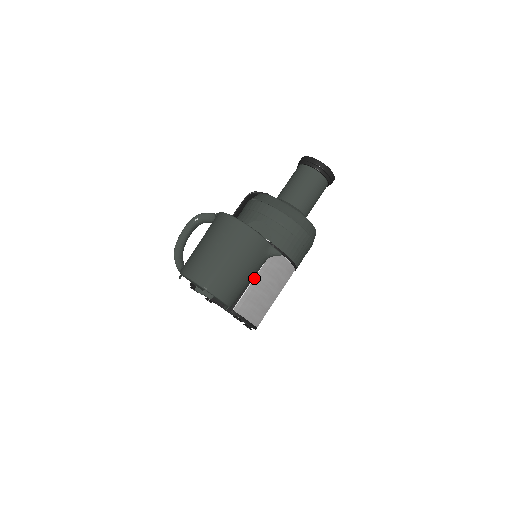
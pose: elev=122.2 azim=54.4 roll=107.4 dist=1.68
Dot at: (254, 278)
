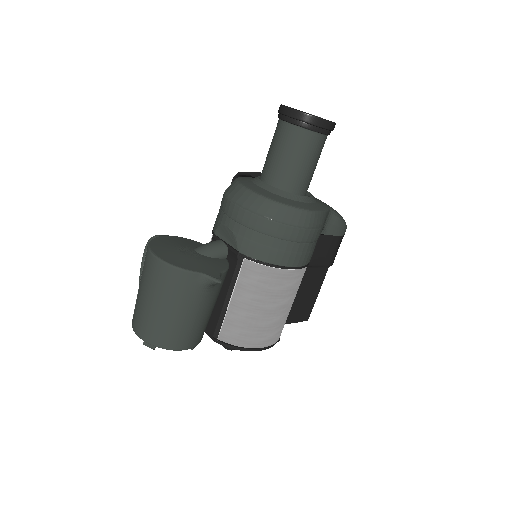
Dot at: (231, 299)
